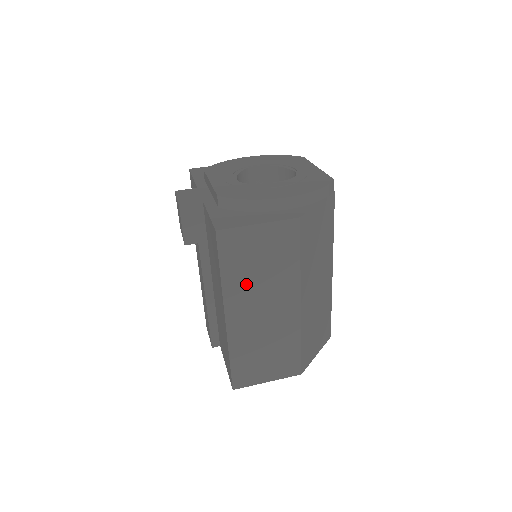
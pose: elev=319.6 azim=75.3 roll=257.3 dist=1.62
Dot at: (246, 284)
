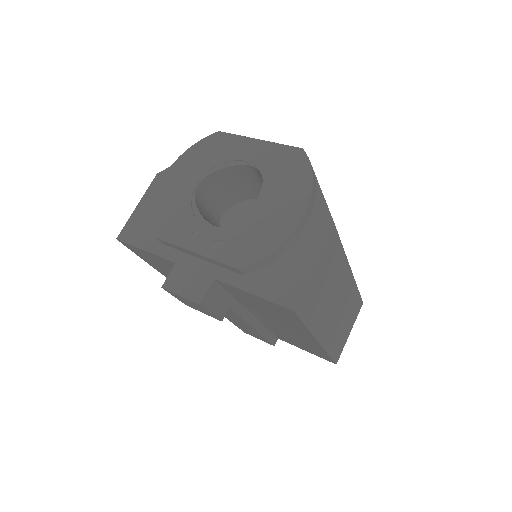
Dot at: (322, 309)
